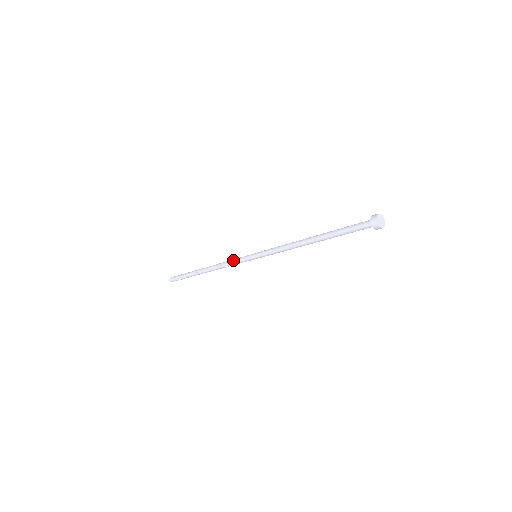
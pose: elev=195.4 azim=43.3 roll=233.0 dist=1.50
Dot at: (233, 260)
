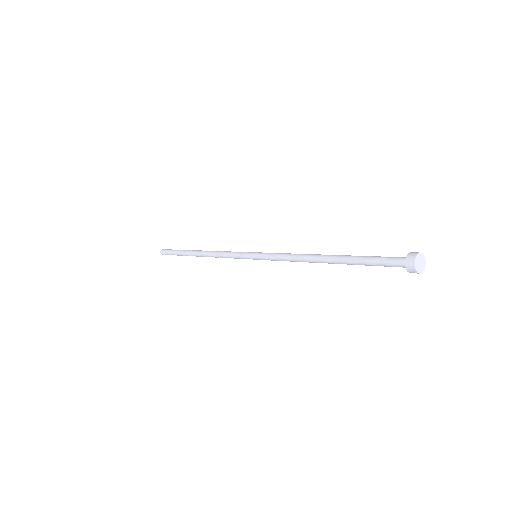
Dot at: (229, 255)
